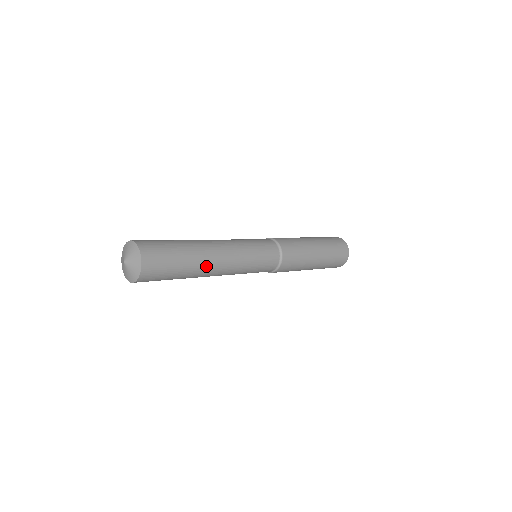
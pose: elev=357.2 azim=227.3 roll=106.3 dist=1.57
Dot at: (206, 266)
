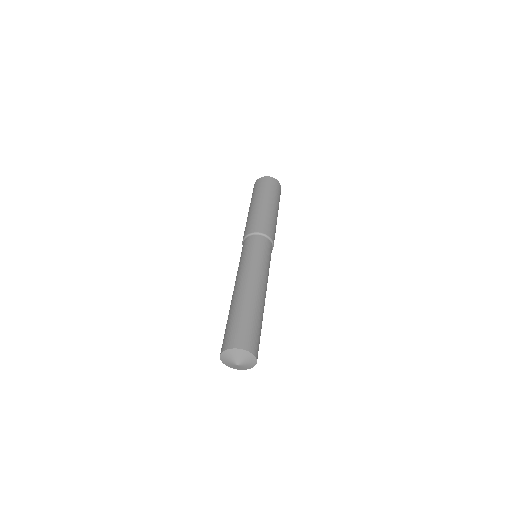
Dot at: (261, 302)
